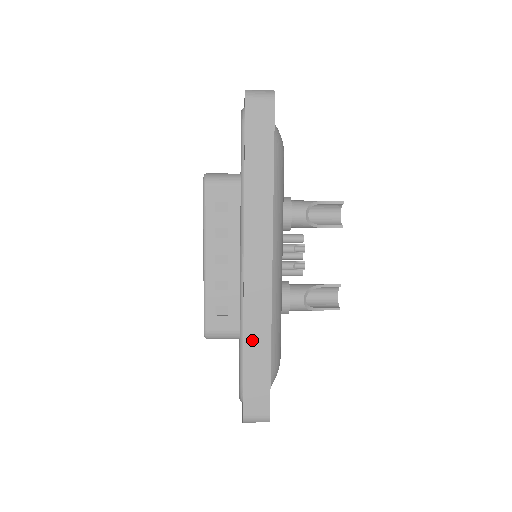
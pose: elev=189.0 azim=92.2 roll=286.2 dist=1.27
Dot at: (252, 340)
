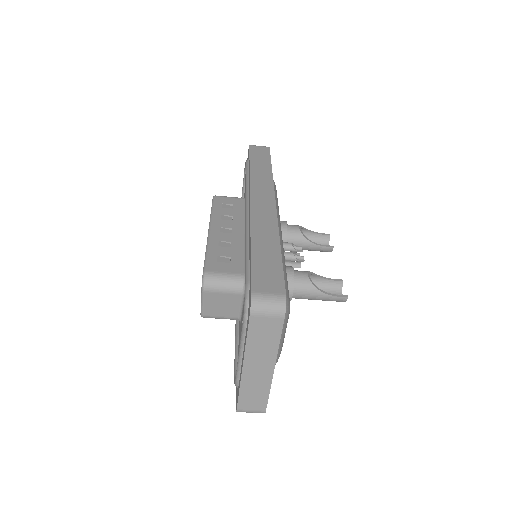
Dot at: (260, 238)
